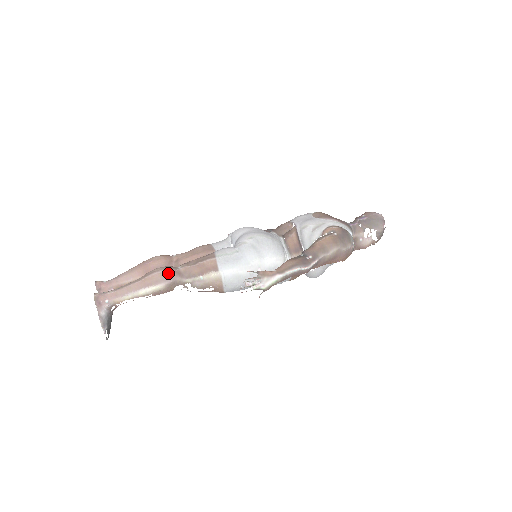
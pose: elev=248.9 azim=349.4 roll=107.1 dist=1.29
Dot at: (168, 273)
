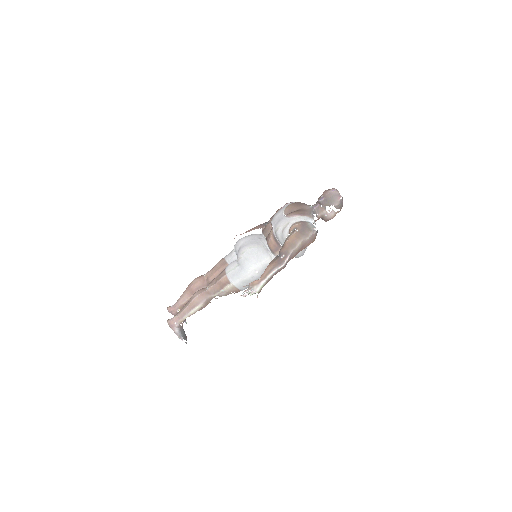
Dot at: (201, 296)
